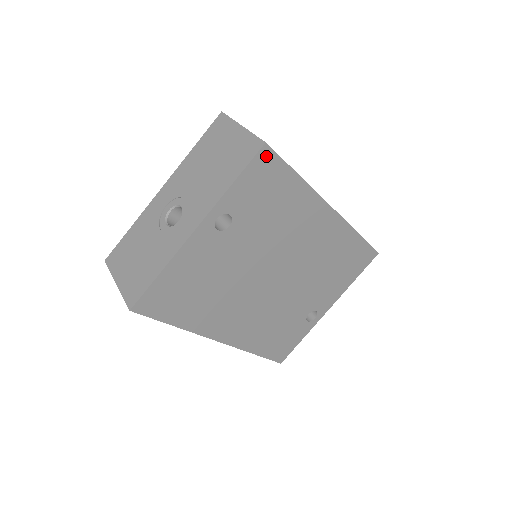
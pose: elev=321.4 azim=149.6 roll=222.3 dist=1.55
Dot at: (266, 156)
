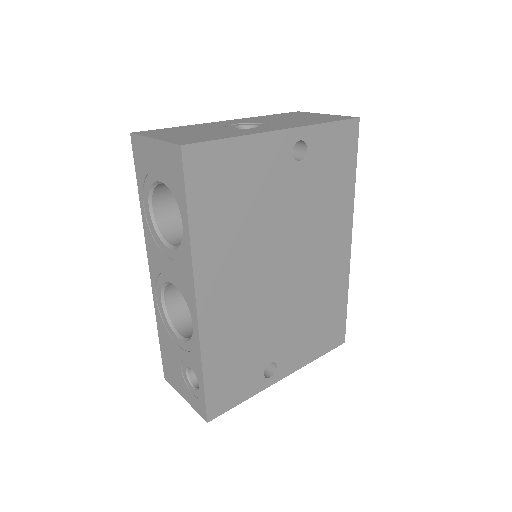
Dot at: (353, 129)
